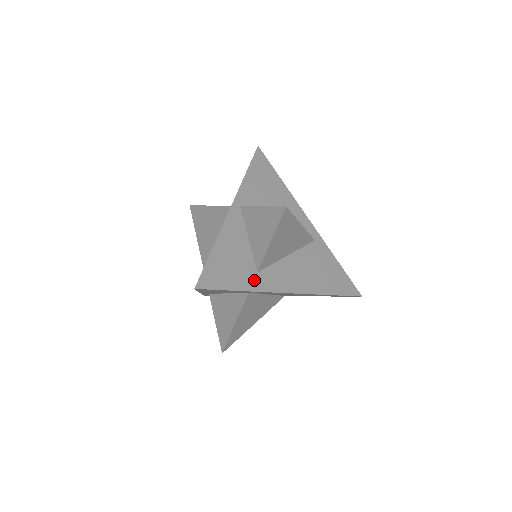
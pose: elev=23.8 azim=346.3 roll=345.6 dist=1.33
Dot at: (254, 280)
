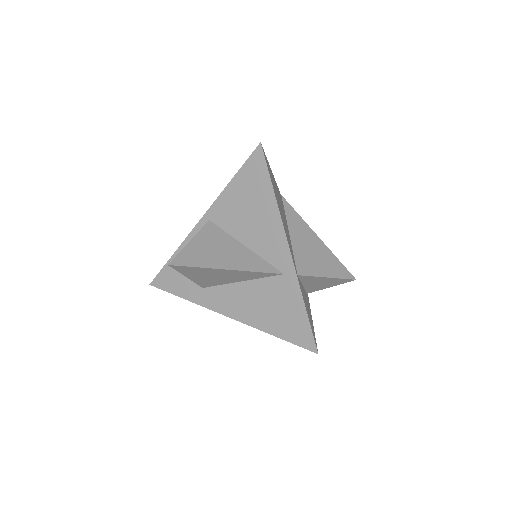
Dot at: (197, 293)
